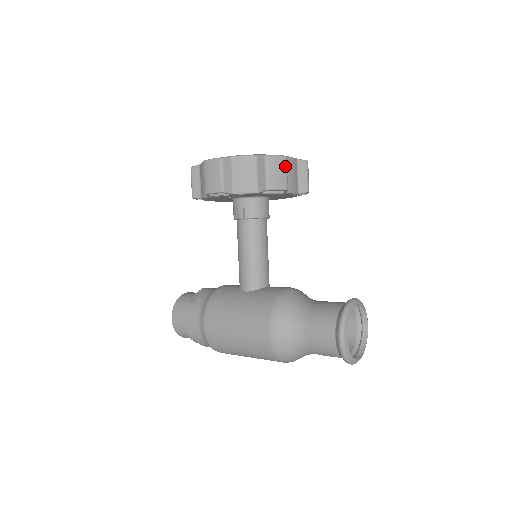
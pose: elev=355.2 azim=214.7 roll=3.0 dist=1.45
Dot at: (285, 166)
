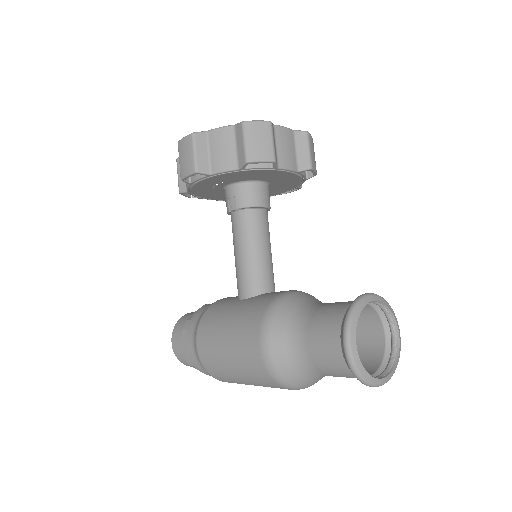
Dot at: (270, 133)
